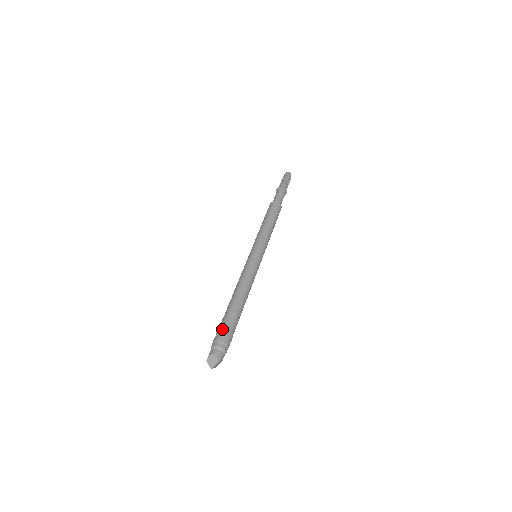
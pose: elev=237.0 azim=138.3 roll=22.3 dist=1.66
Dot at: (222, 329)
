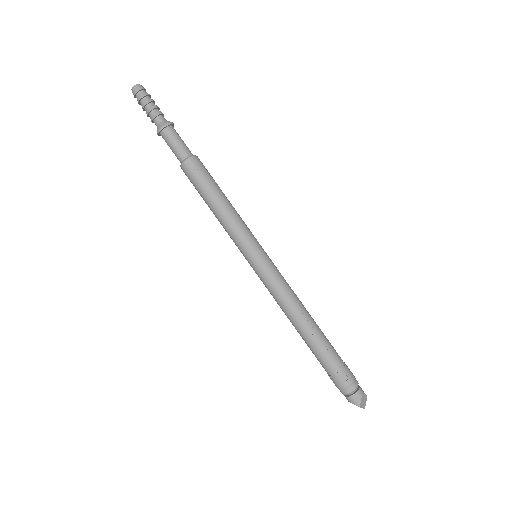
Dot at: (343, 367)
